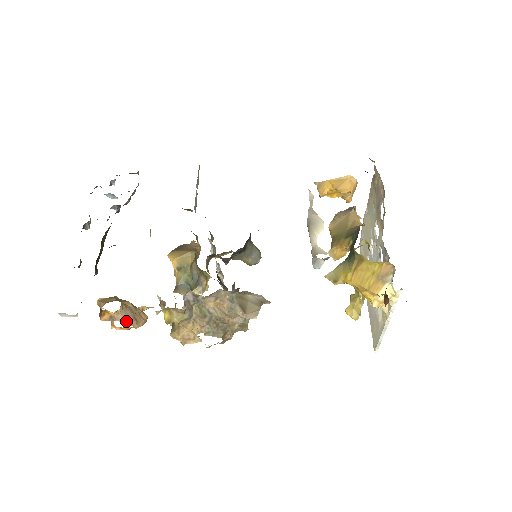
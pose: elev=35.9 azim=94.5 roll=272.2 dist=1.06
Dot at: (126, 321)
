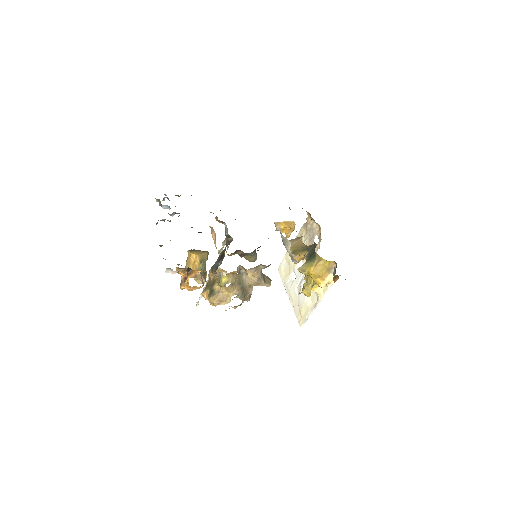
Dot at: (201, 280)
